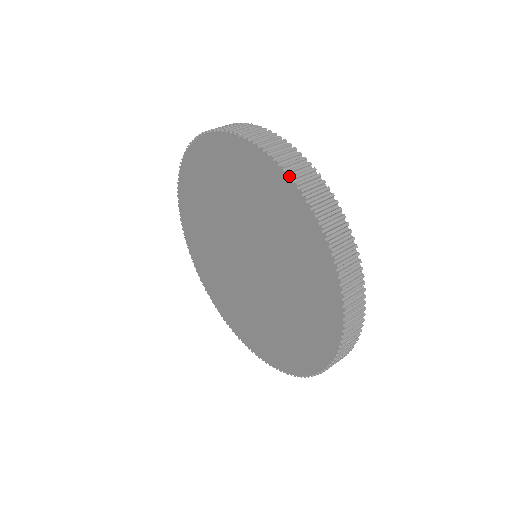
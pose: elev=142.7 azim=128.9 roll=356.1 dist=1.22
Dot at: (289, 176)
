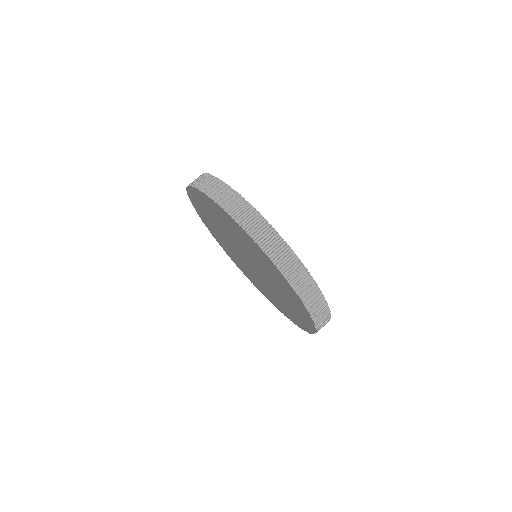
Dot at: (308, 310)
